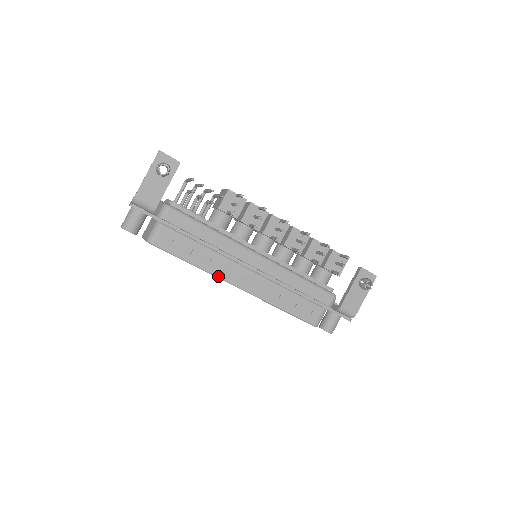
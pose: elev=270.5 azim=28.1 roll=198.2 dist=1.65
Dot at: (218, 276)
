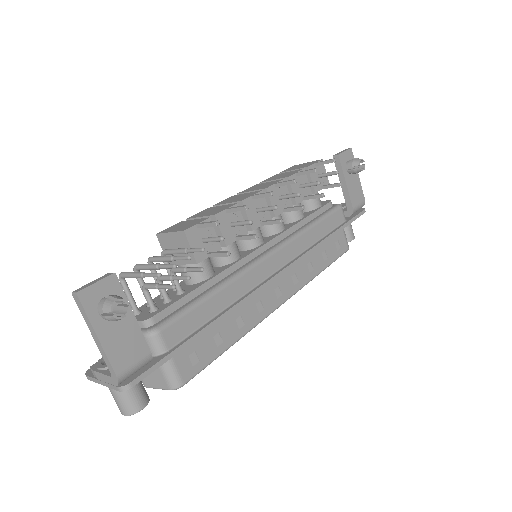
Dot at: (260, 321)
